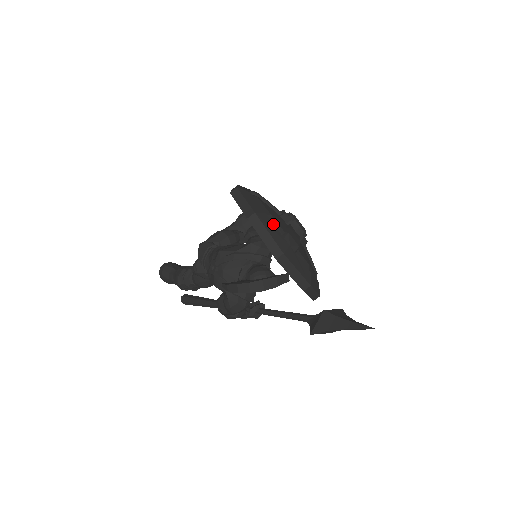
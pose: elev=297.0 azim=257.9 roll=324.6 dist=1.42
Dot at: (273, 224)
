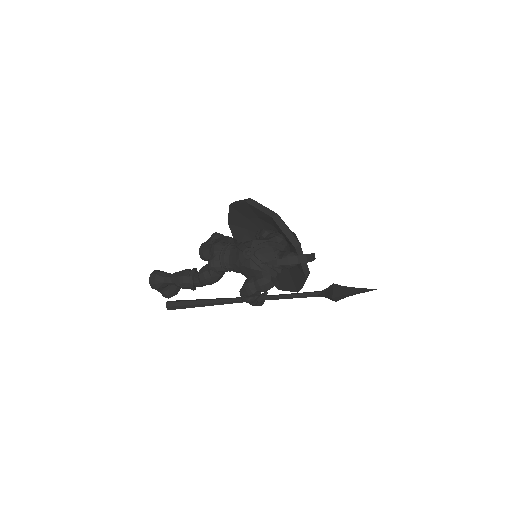
Dot at: occluded
